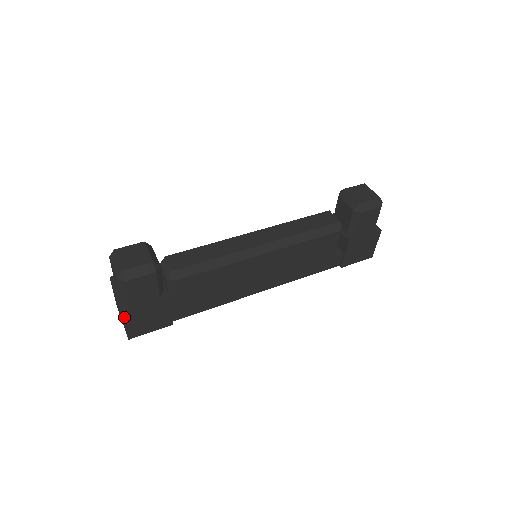
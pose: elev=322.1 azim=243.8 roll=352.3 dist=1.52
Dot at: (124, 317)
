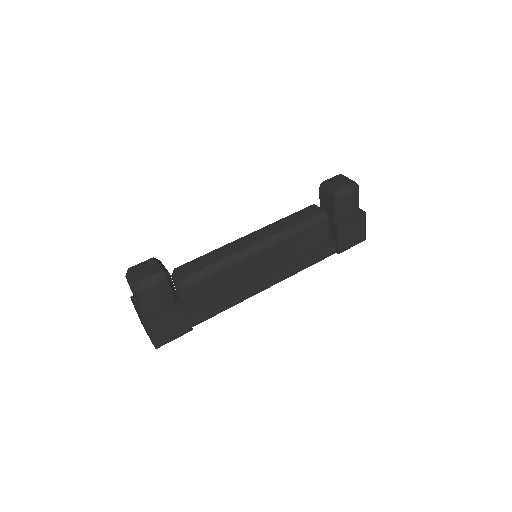
Dot at: (147, 326)
